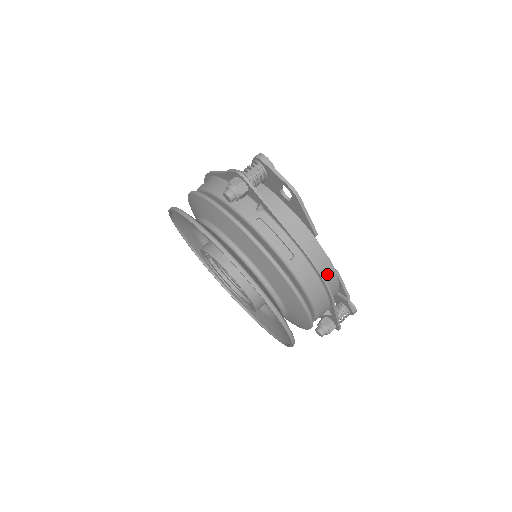
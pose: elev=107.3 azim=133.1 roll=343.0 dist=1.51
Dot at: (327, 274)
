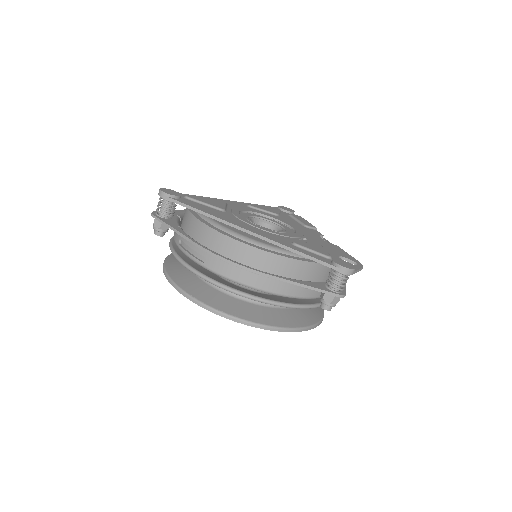
Dot at: occluded
